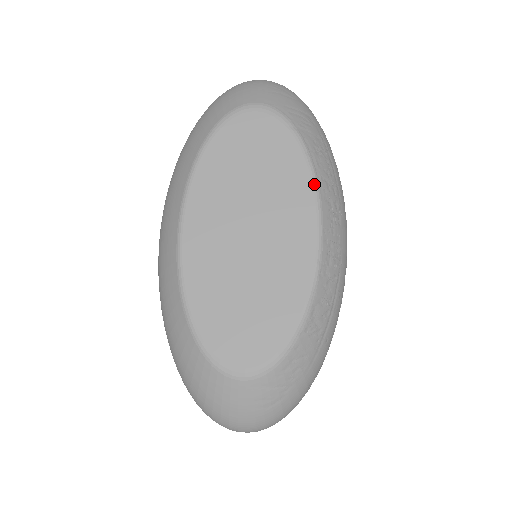
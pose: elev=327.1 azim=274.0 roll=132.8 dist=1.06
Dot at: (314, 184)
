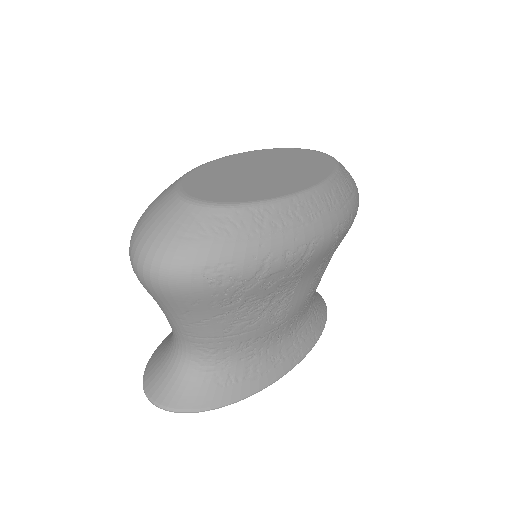
Dot at: (329, 177)
